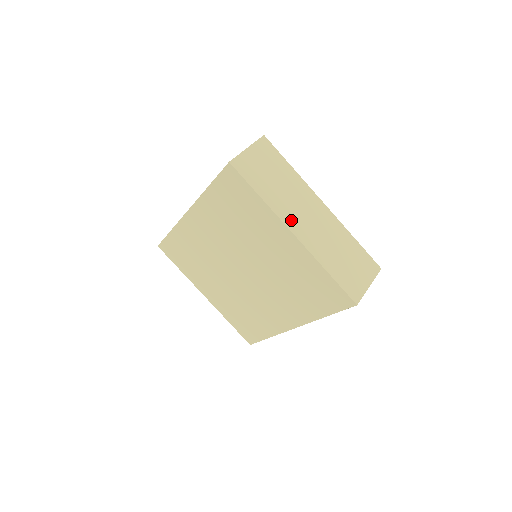
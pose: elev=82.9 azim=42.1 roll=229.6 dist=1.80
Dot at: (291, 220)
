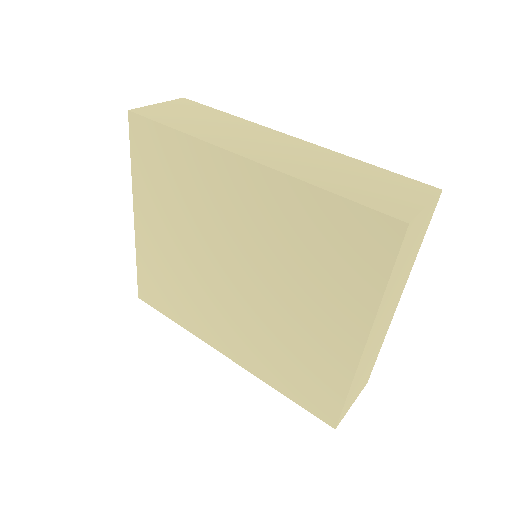
Dot at: (376, 324)
